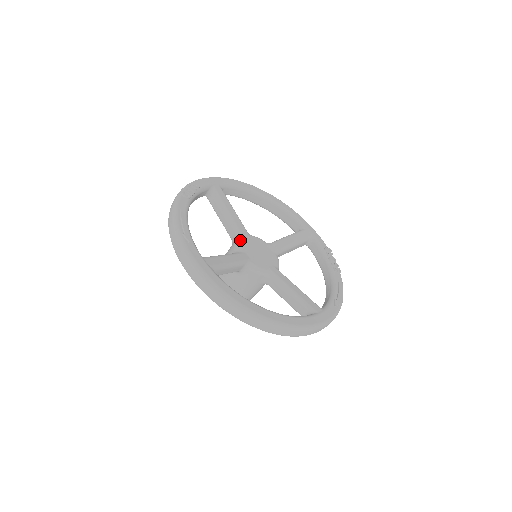
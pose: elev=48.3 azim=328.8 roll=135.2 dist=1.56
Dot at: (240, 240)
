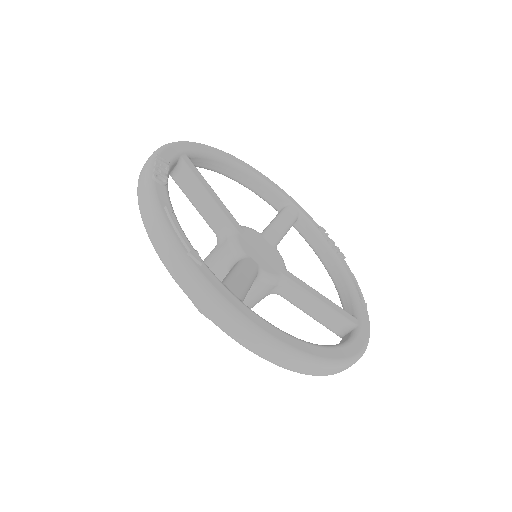
Dot at: (236, 237)
